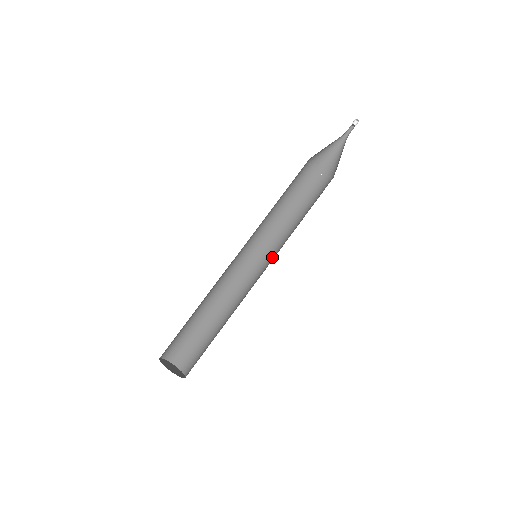
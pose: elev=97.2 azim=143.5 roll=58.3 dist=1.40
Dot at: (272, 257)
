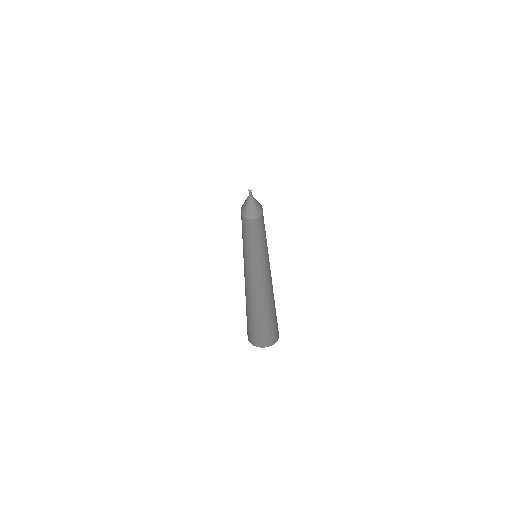
Dot at: (258, 261)
